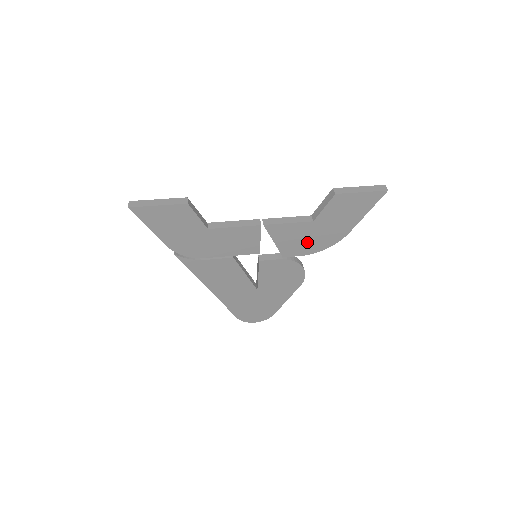
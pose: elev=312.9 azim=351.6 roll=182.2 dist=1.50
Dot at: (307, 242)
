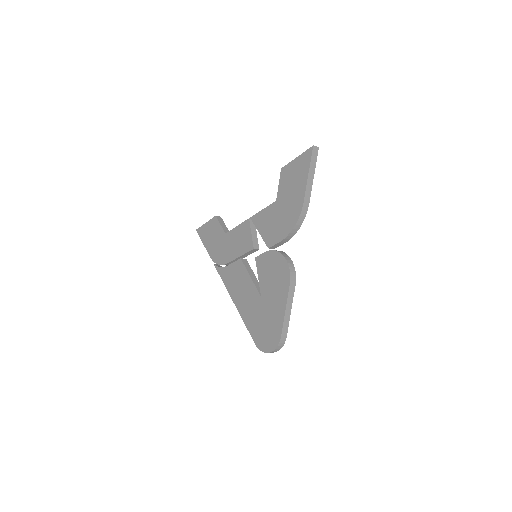
Dot at: (279, 225)
